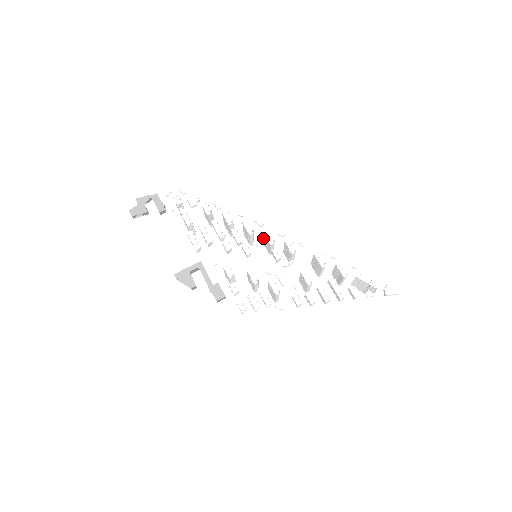
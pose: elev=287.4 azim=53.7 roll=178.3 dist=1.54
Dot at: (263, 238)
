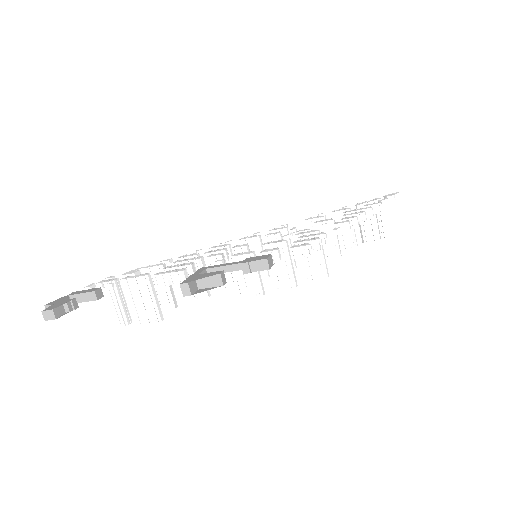
Dot at: occluded
